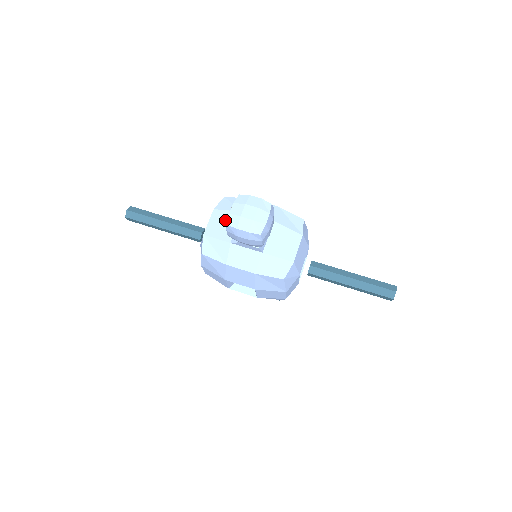
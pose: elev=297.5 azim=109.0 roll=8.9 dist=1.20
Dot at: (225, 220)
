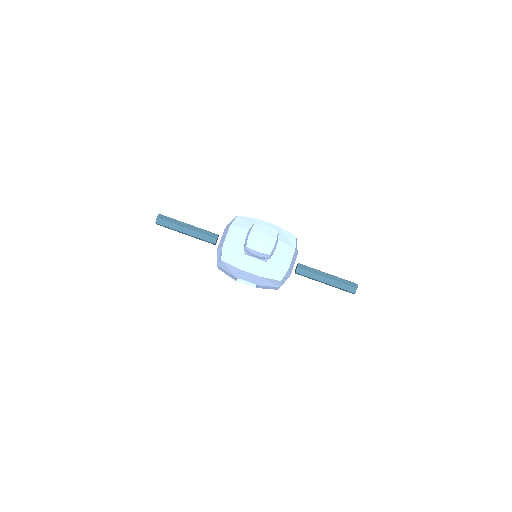
Dot at: (239, 235)
